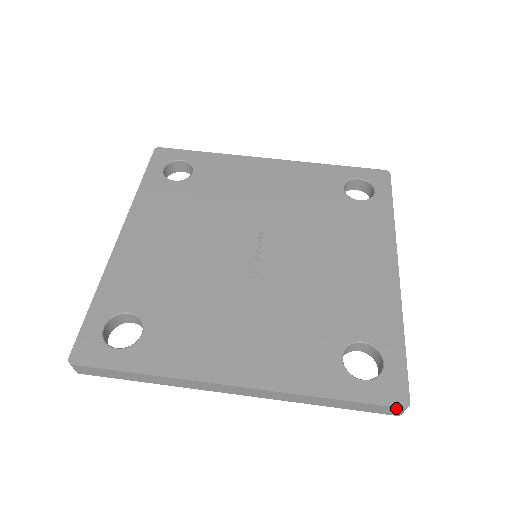
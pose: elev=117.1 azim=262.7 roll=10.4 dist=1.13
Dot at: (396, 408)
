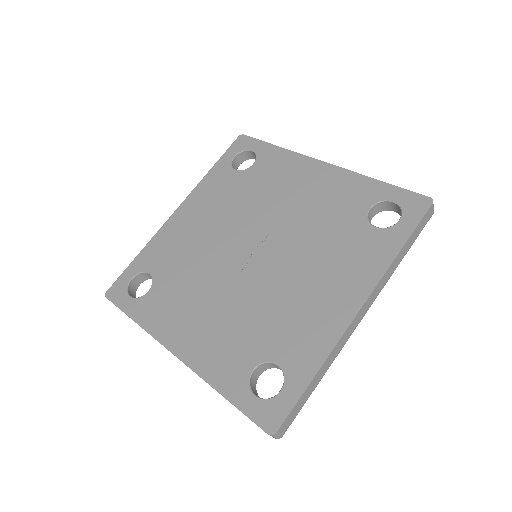
Dot at: (264, 431)
